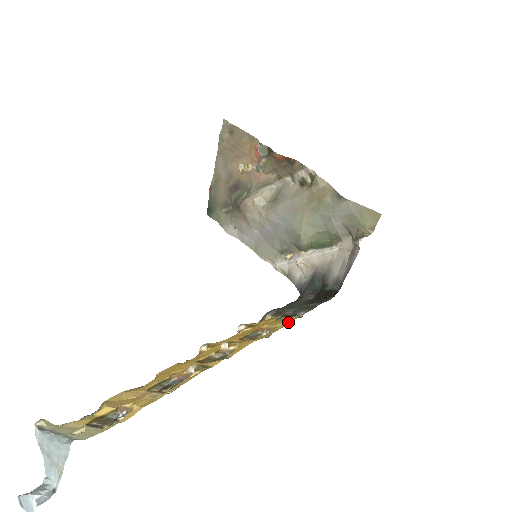
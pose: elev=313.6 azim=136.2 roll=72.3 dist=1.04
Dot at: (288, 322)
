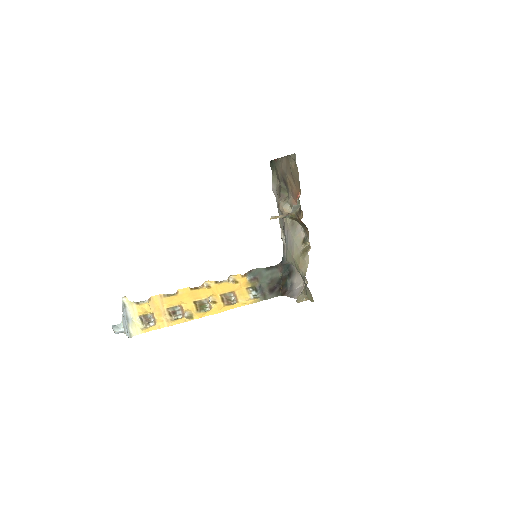
Dot at: (244, 304)
